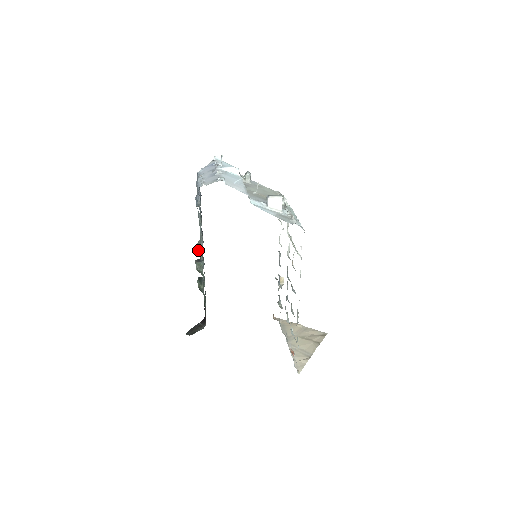
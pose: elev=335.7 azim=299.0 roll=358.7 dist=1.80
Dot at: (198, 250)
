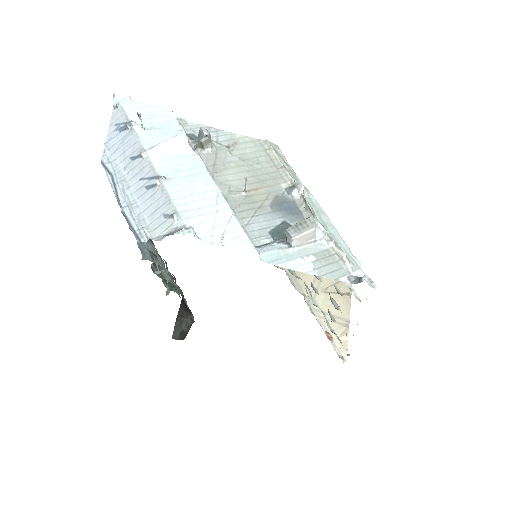
Dot at: occluded
